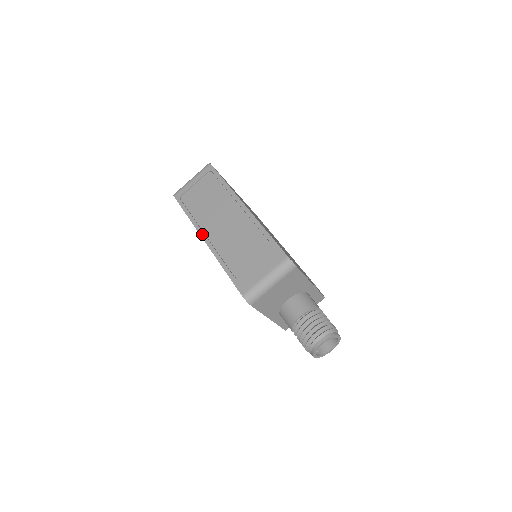
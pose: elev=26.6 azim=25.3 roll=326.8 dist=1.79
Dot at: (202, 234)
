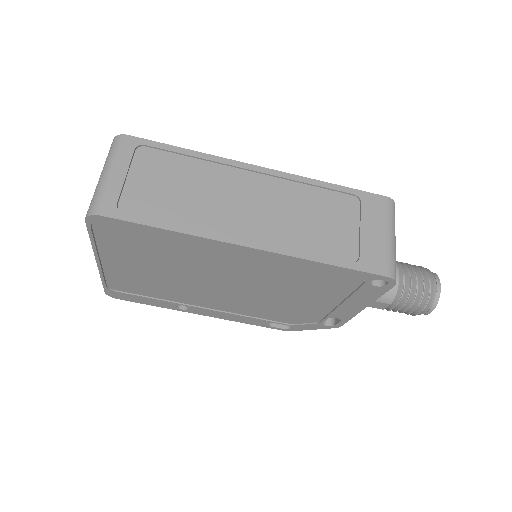
Dot at: (235, 240)
